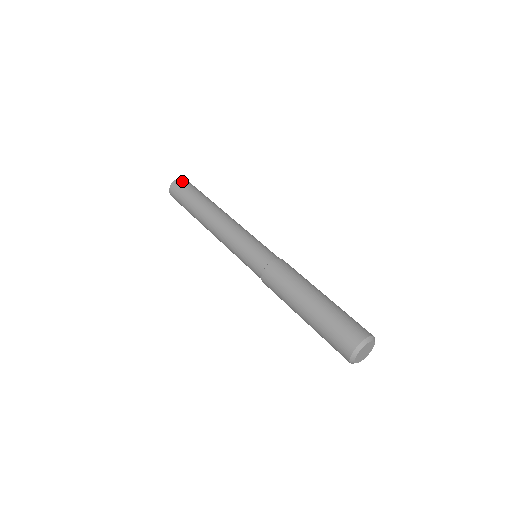
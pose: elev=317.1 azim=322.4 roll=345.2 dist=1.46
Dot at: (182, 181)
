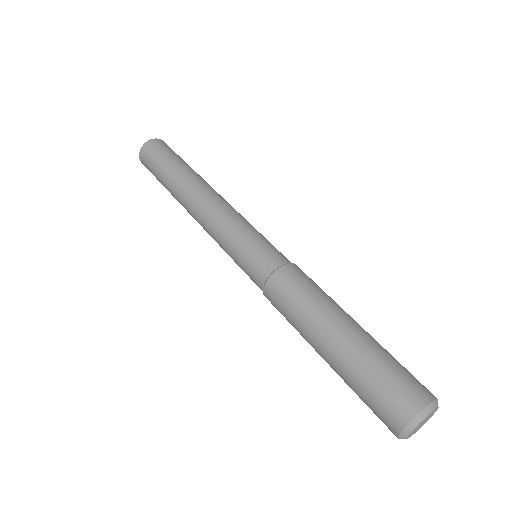
Dot at: occluded
